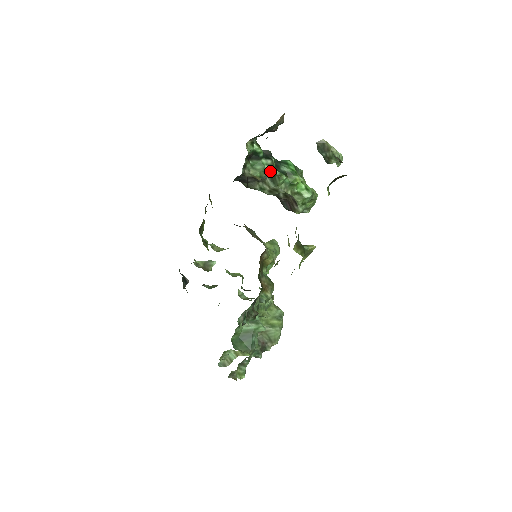
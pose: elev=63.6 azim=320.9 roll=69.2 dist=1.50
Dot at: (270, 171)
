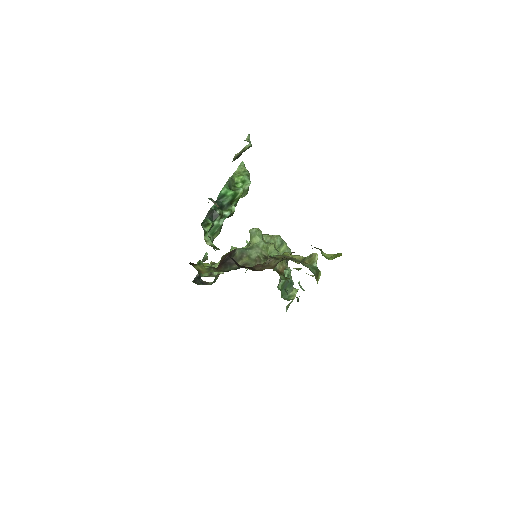
Dot at: occluded
